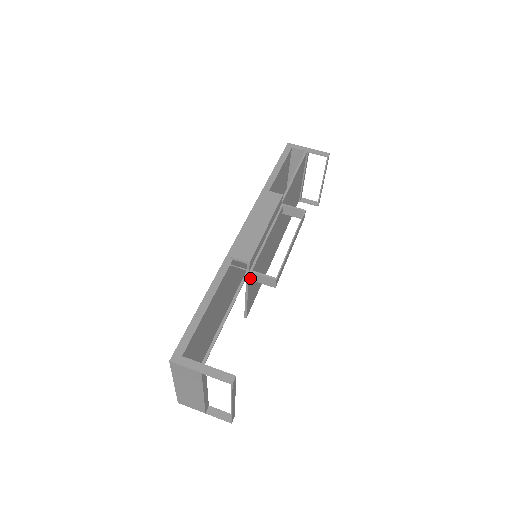
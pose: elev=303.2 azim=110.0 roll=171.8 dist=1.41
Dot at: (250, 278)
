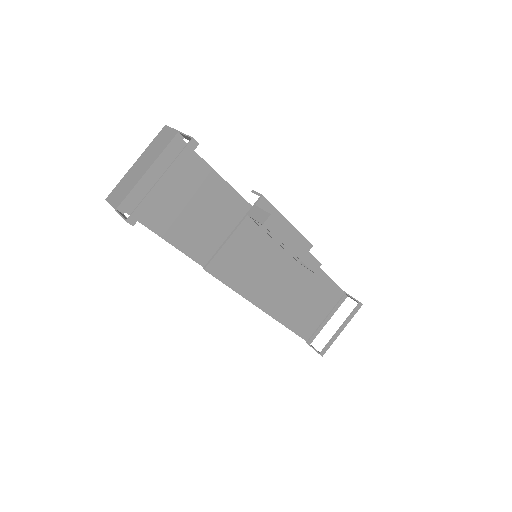
Dot at: (250, 213)
